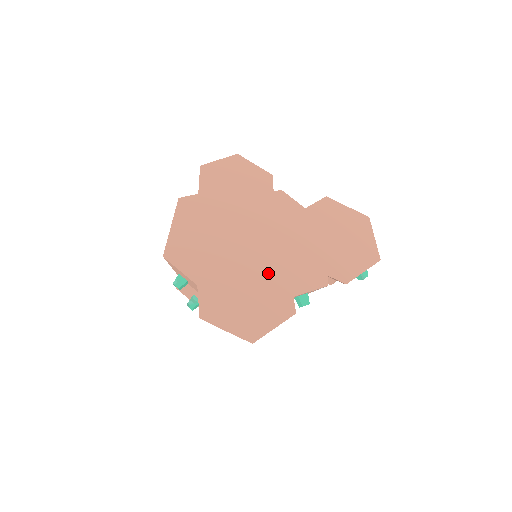
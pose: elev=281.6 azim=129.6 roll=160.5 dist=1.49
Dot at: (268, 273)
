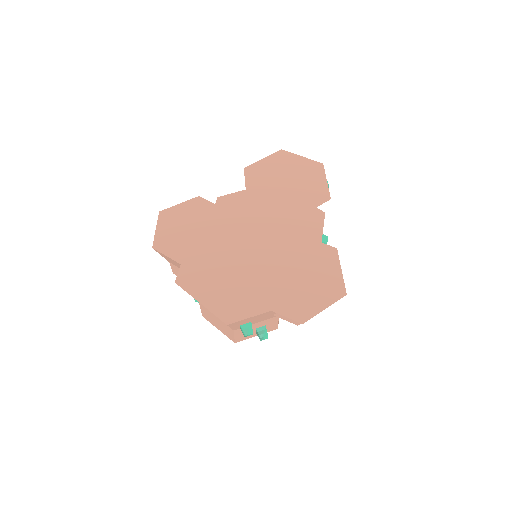
Dot at: (290, 250)
